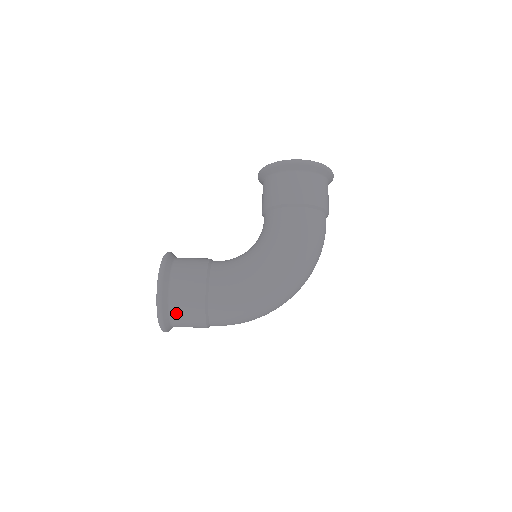
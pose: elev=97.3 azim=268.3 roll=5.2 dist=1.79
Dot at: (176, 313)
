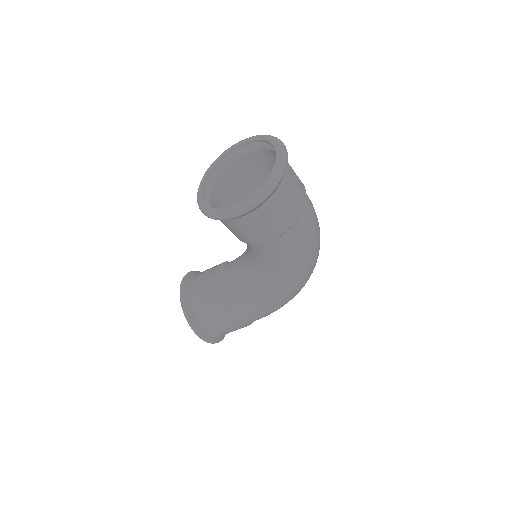
Dot at: occluded
